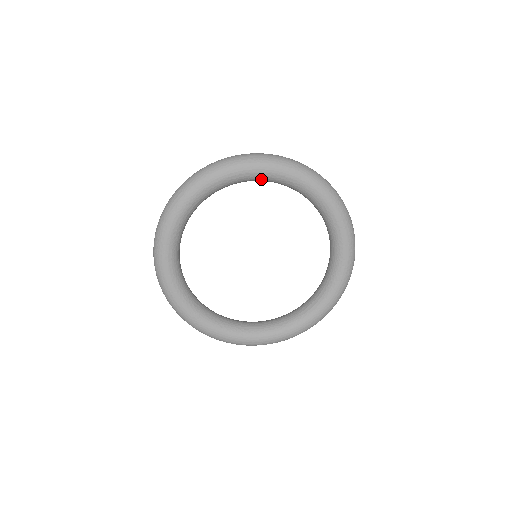
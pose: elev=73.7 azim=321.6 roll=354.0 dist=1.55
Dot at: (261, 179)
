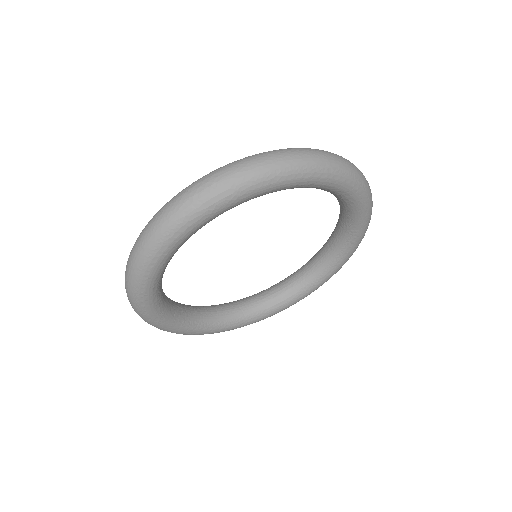
Dot at: (323, 189)
